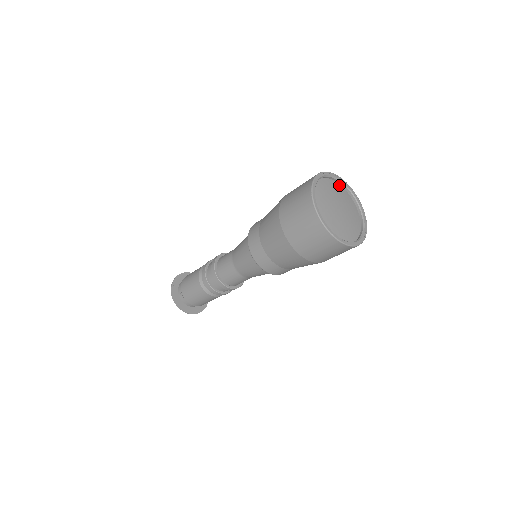
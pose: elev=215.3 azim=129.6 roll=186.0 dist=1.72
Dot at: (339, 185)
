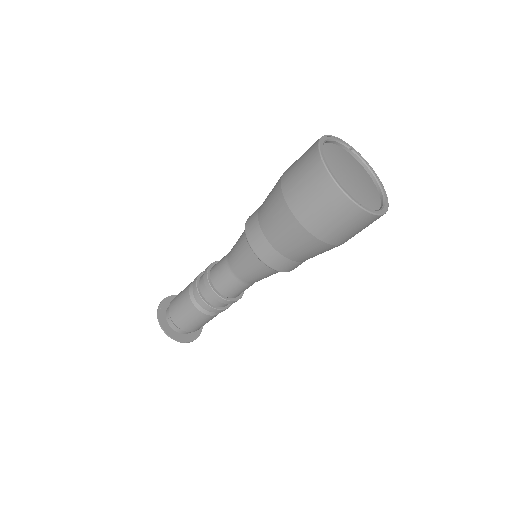
Dot at: (350, 155)
